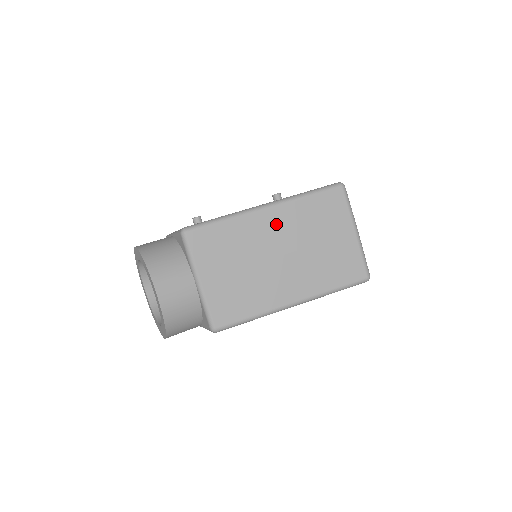
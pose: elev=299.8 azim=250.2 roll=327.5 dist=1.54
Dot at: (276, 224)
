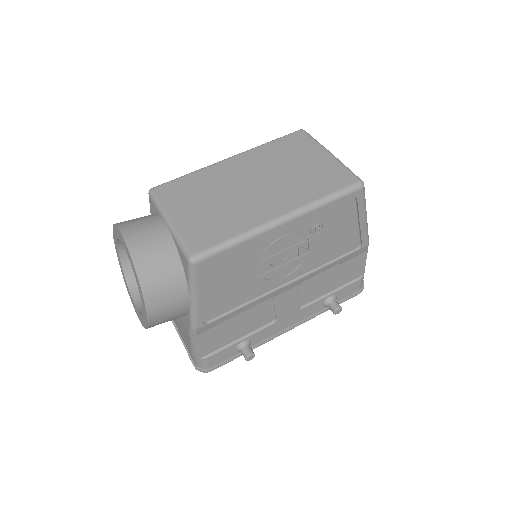
Dot at: (243, 165)
